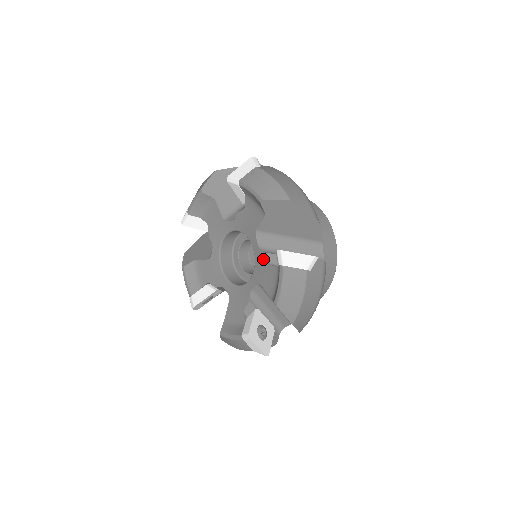
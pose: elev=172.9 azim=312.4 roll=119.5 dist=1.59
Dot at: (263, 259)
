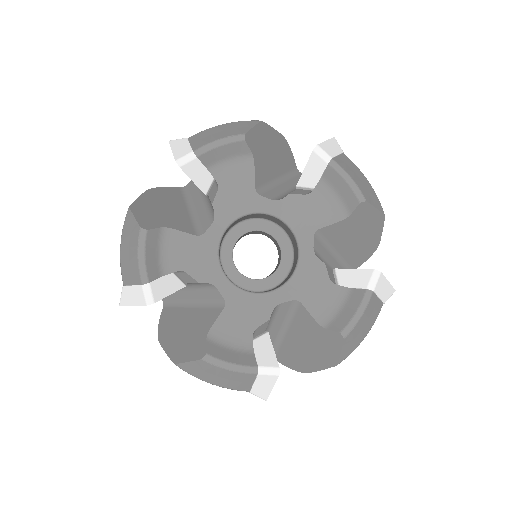
Dot at: (294, 203)
